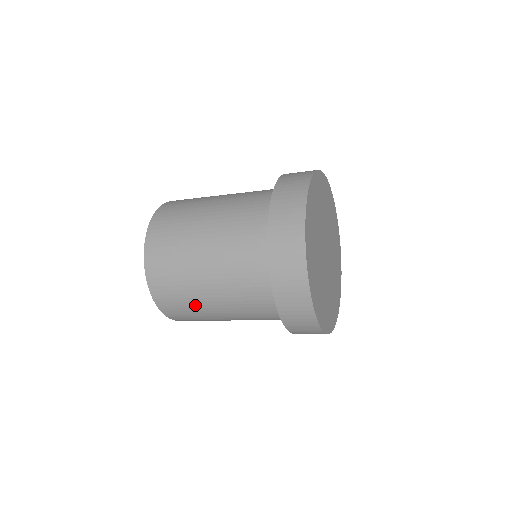
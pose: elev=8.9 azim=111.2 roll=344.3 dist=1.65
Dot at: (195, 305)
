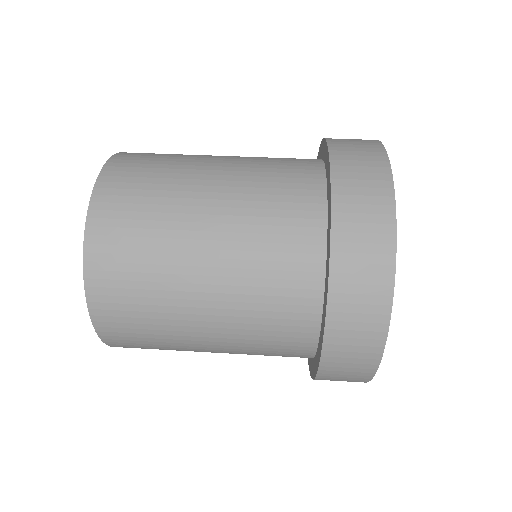
Dot at: occluded
